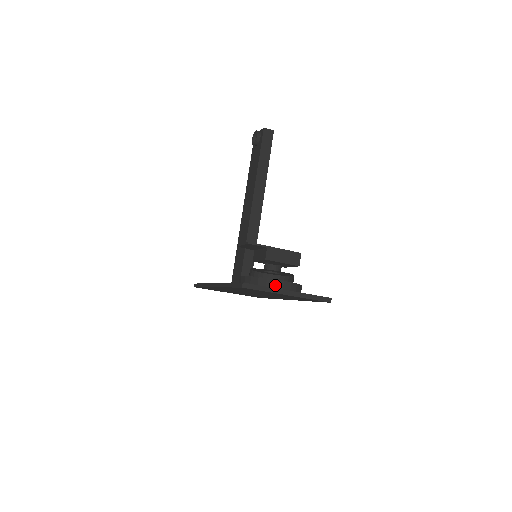
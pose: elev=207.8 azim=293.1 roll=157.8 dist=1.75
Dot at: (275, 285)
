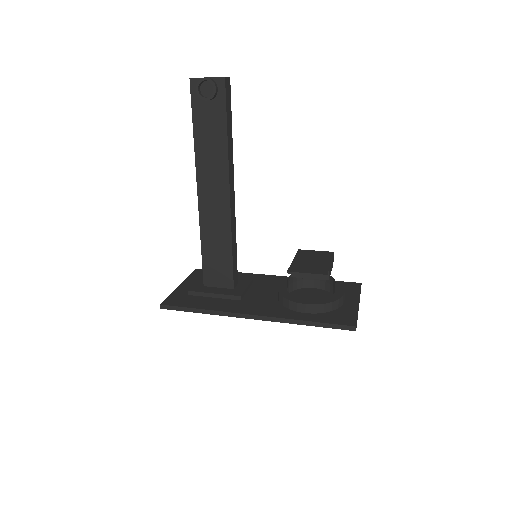
Dot at: (343, 301)
